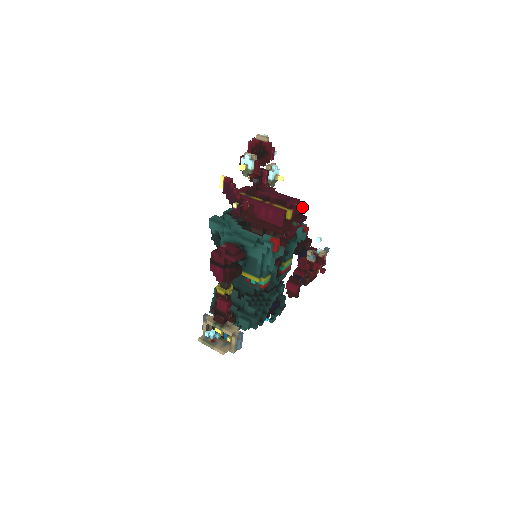
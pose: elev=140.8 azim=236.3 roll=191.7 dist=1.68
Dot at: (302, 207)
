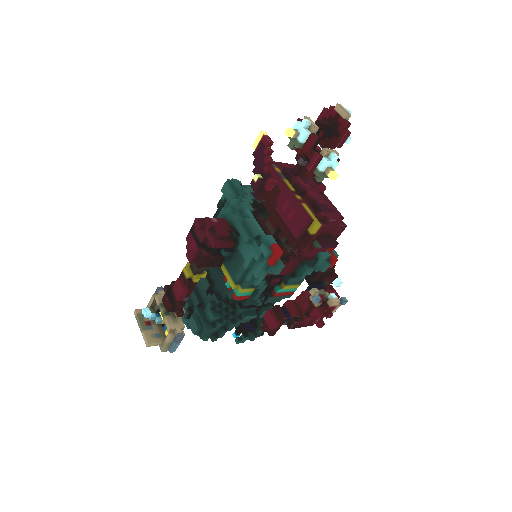
Dot at: (340, 228)
